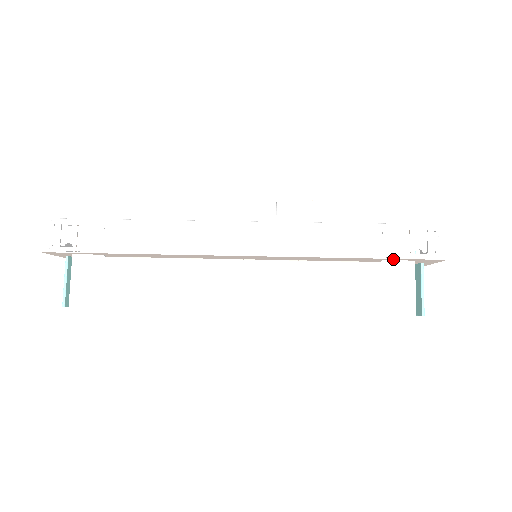
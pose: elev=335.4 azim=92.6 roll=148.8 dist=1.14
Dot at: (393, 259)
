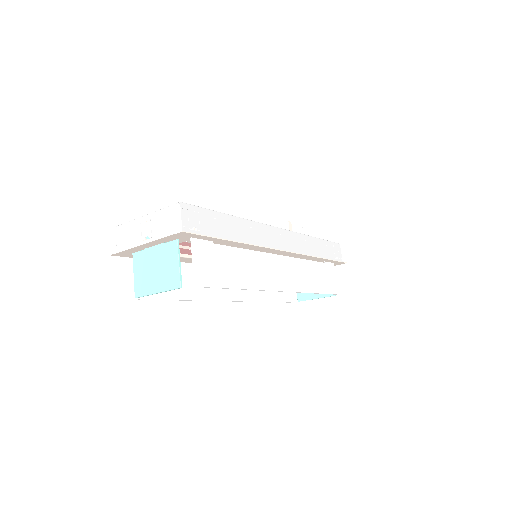
Dot at: (331, 261)
